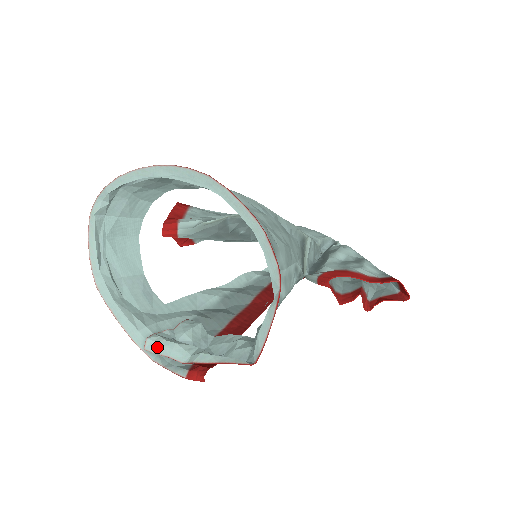
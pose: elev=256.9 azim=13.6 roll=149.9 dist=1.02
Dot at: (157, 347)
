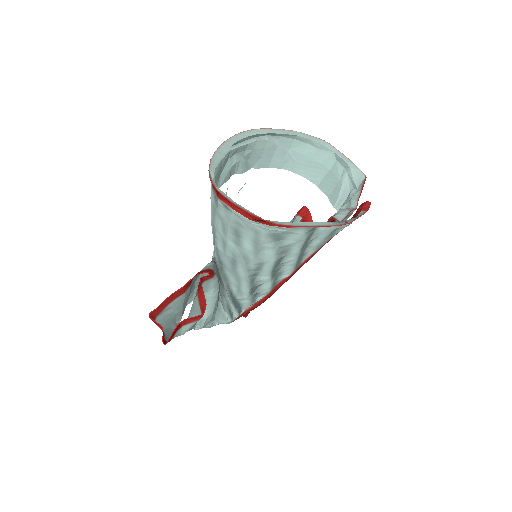
Dot at: (341, 214)
